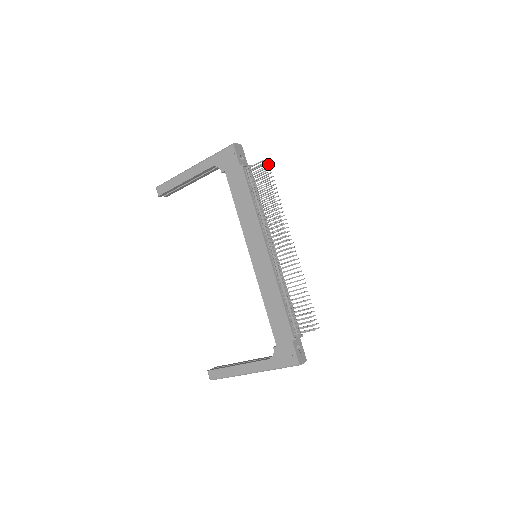
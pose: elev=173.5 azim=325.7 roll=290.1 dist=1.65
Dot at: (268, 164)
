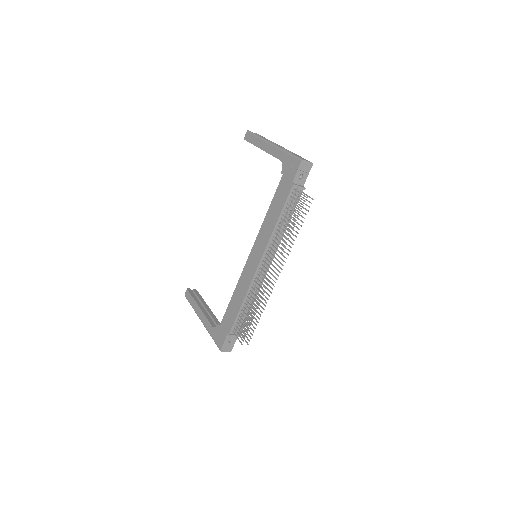
Dot at: occluded
